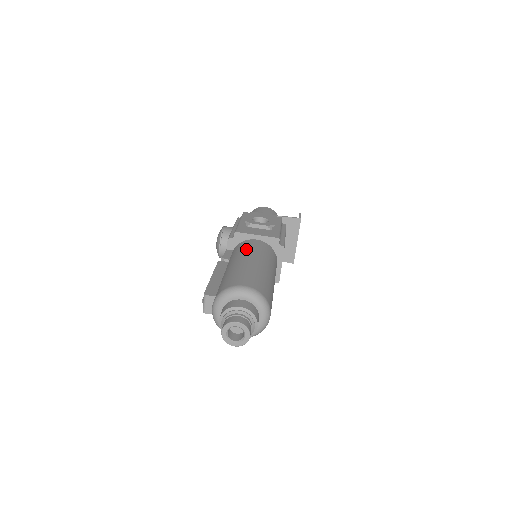
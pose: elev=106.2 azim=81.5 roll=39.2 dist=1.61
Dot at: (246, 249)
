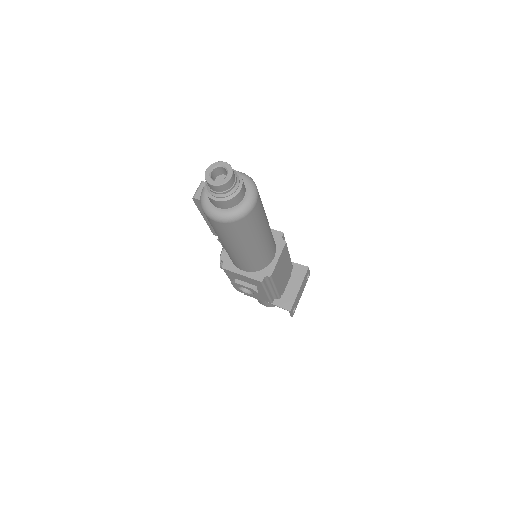
Dot at: occluded
